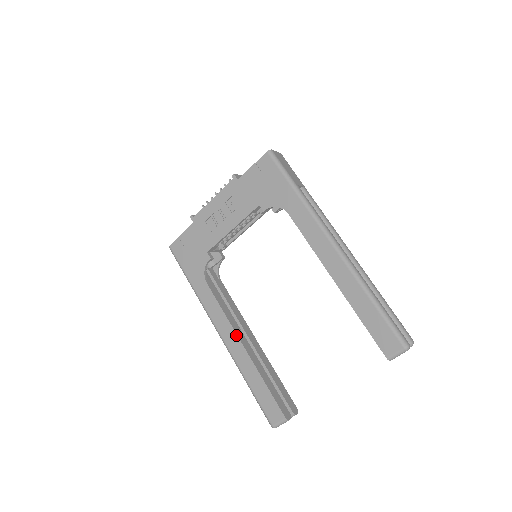
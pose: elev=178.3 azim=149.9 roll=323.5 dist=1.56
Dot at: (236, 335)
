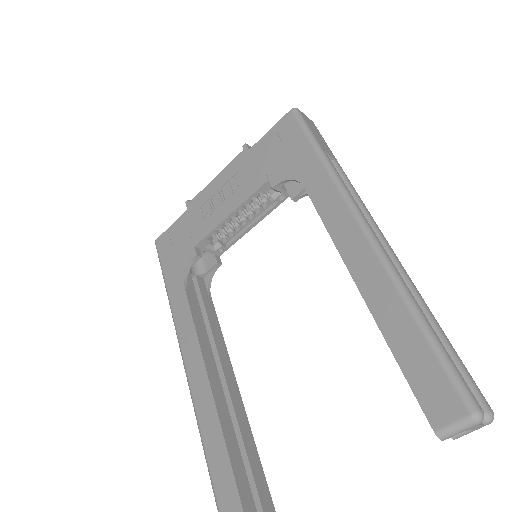
Dot at: (204, 367)
